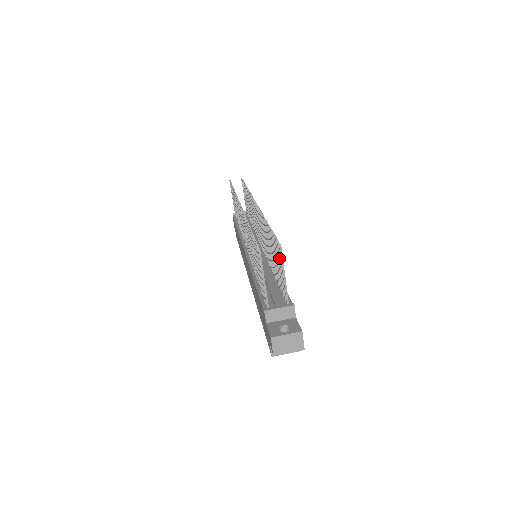
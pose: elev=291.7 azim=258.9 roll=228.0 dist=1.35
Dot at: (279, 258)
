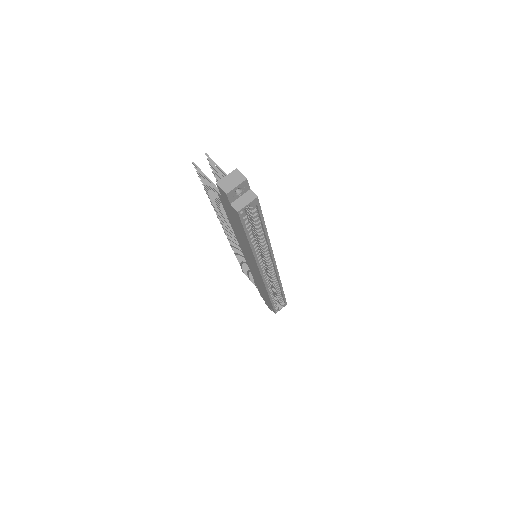
Dot at: (214, 166)
